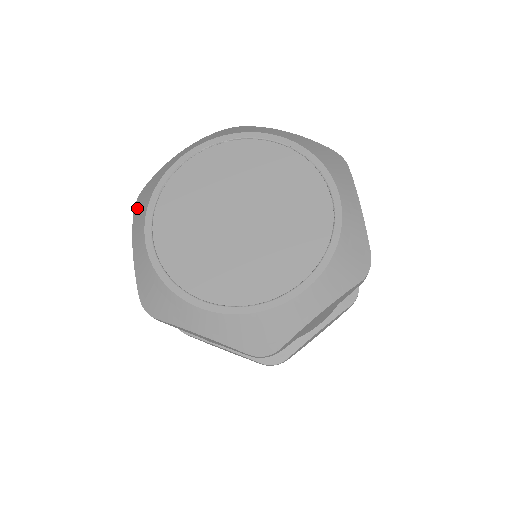
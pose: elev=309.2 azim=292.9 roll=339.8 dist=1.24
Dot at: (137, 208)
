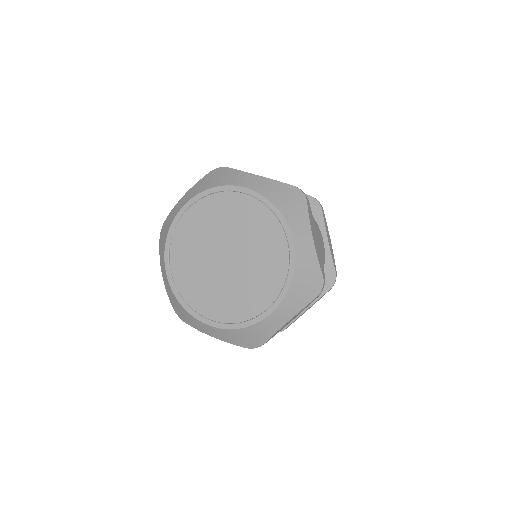
Dot at: (160, 244)
